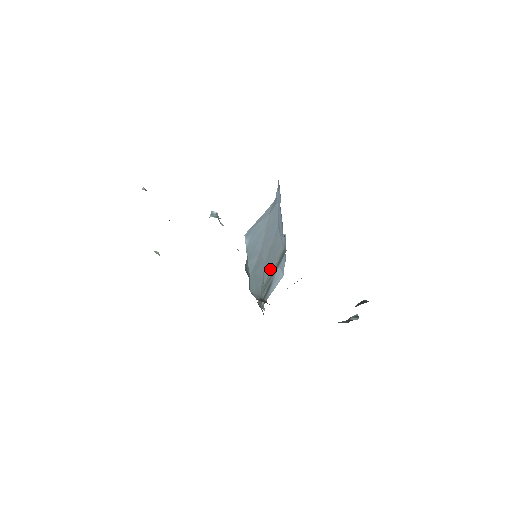
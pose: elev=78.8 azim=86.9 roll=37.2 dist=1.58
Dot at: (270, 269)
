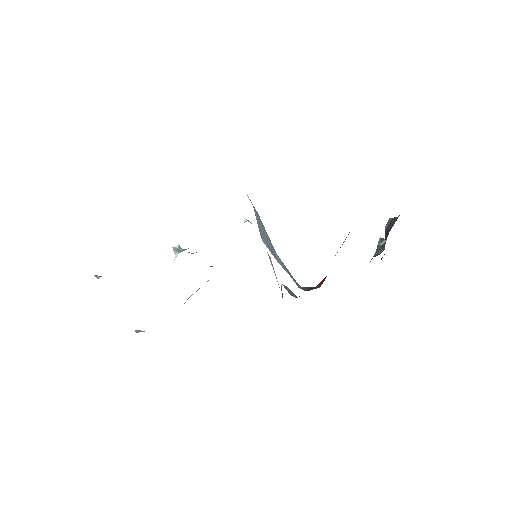
Dot at: occluded
